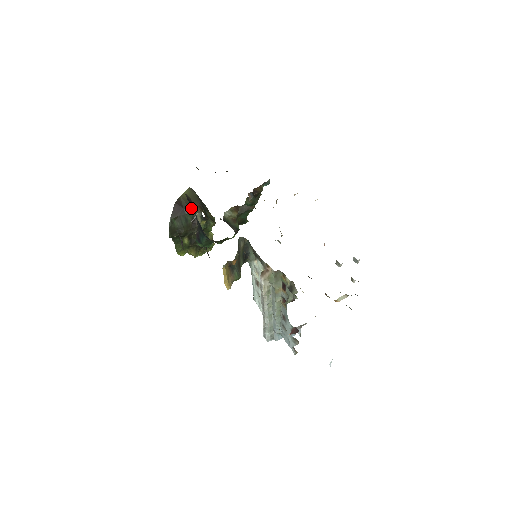
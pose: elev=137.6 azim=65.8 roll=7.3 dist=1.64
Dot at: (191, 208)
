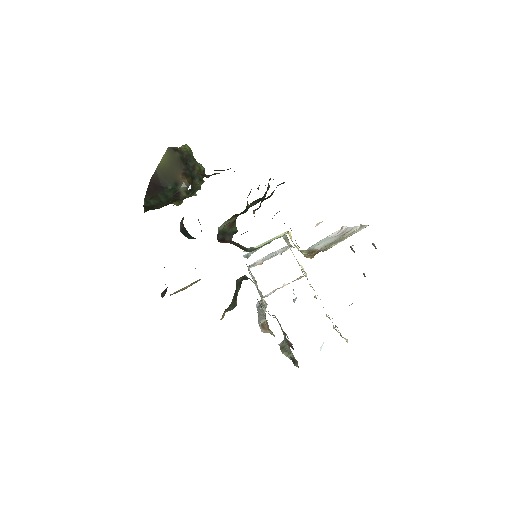
Dot at: (172, 183)
